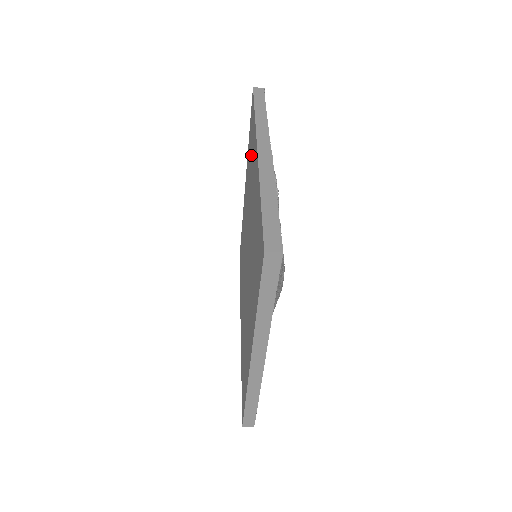
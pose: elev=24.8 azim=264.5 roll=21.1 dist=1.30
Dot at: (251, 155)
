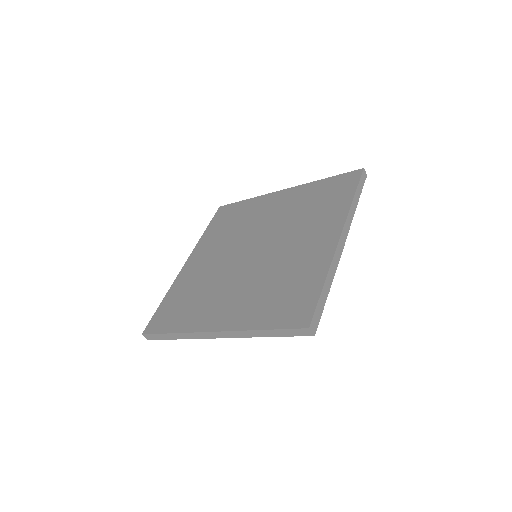
Dot at: (321, 207)
